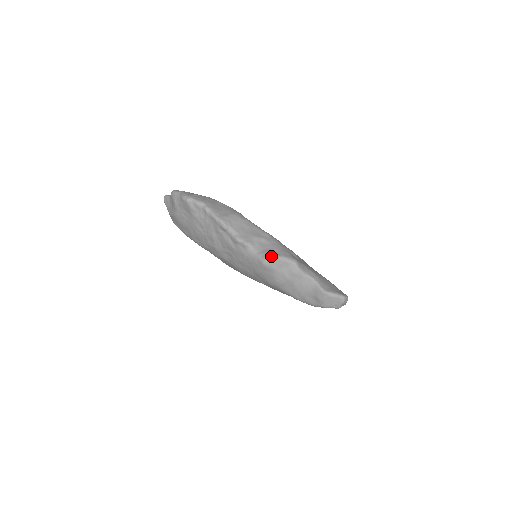
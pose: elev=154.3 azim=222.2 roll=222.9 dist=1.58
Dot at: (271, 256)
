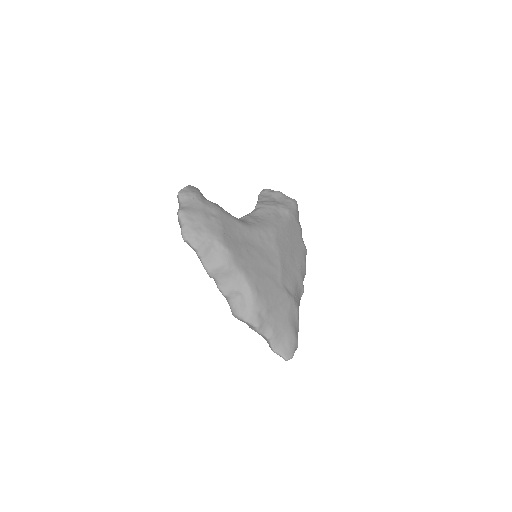
Dot at: (239, 316)
